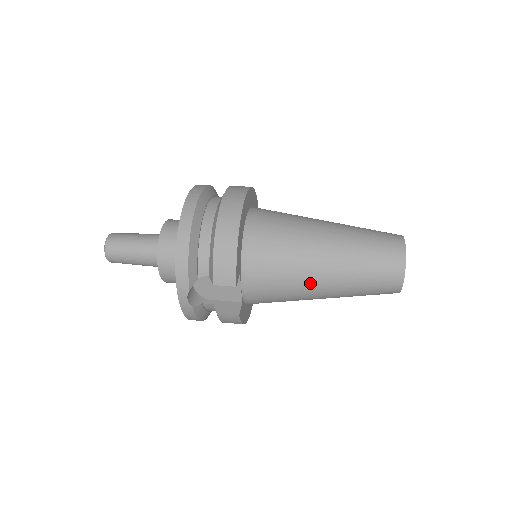
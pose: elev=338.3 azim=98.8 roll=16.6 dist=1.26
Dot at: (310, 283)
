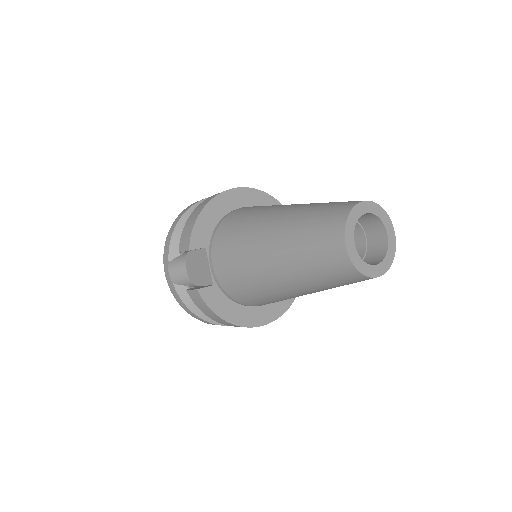
Dot at: (257, 255)
